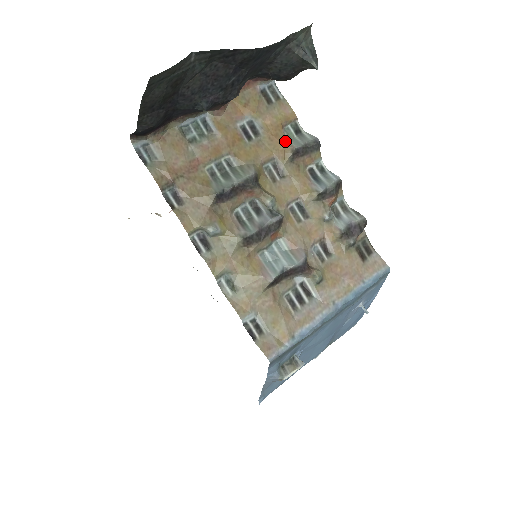
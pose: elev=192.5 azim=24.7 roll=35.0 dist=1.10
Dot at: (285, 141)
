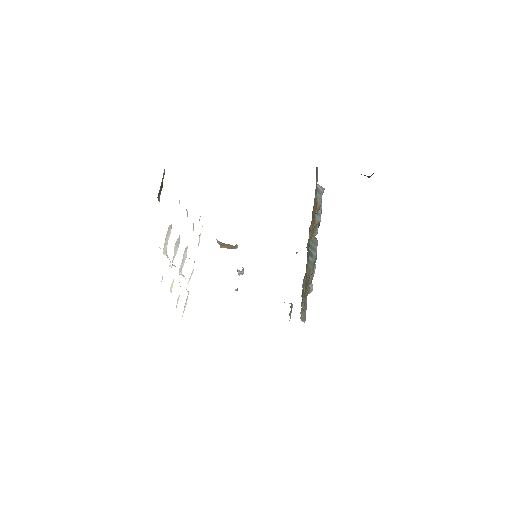
Dot at: (317, 202)
